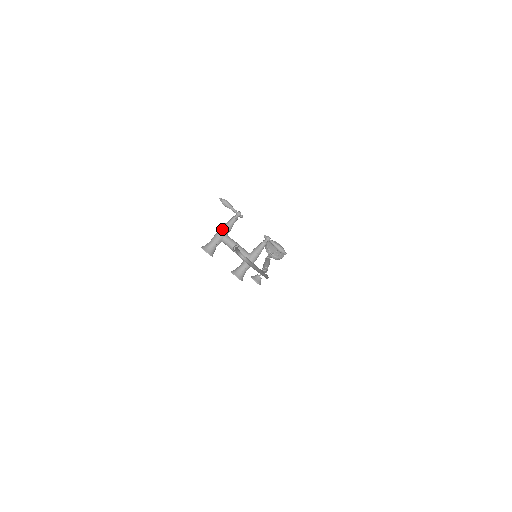
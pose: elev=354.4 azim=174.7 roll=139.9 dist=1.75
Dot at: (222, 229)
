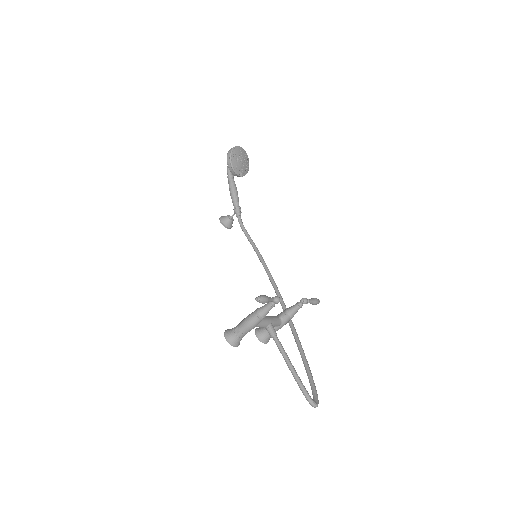
Dot at: (256, 322)
